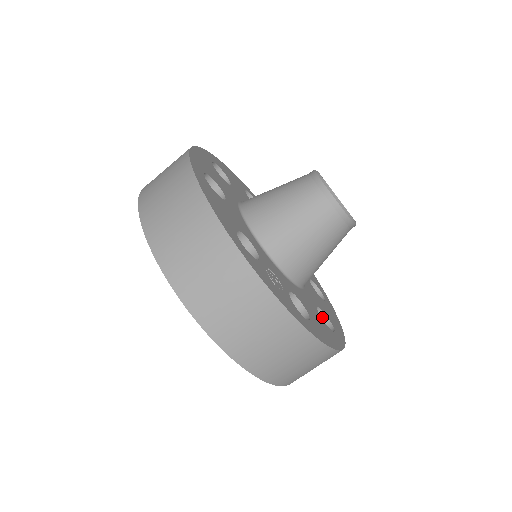
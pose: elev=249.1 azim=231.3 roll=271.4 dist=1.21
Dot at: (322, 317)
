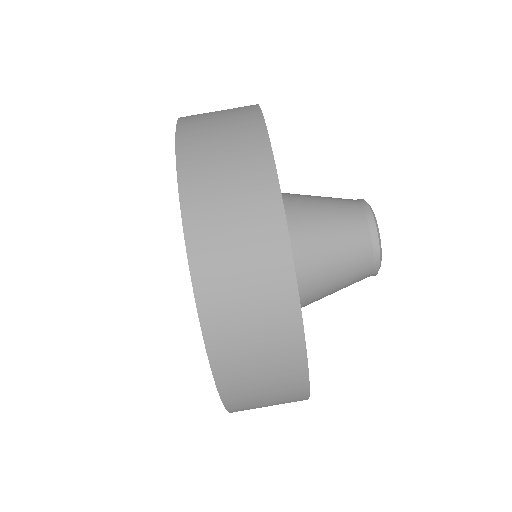
Dot at: occluded
